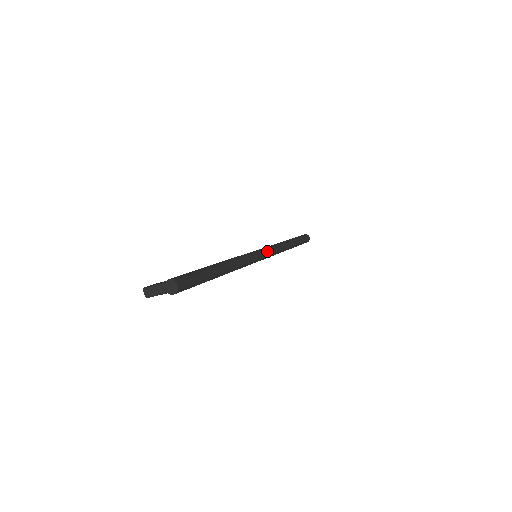
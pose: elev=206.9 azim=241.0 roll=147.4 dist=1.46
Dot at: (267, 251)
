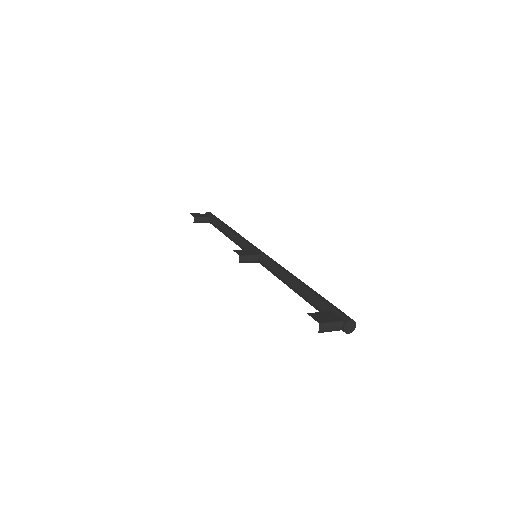
Dot at: occluded
